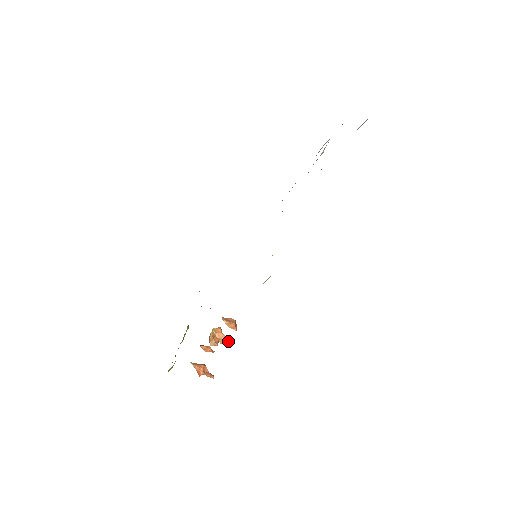
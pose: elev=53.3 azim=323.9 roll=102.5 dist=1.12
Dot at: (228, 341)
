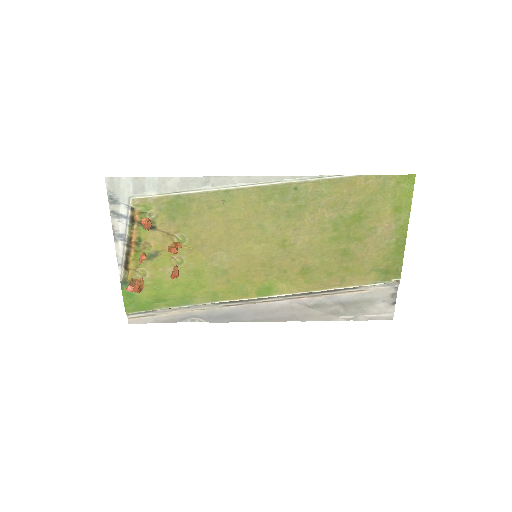
Dot at: (175, 248)
